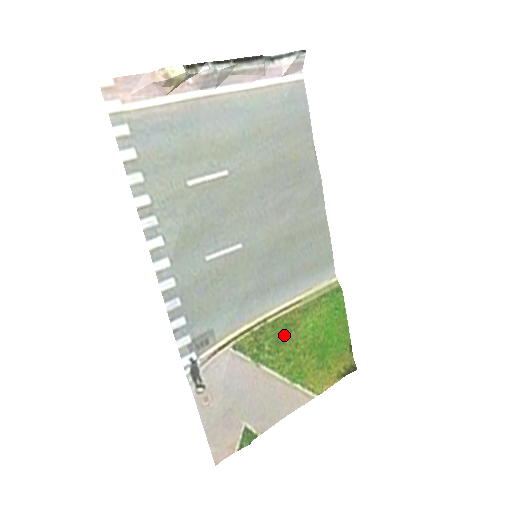
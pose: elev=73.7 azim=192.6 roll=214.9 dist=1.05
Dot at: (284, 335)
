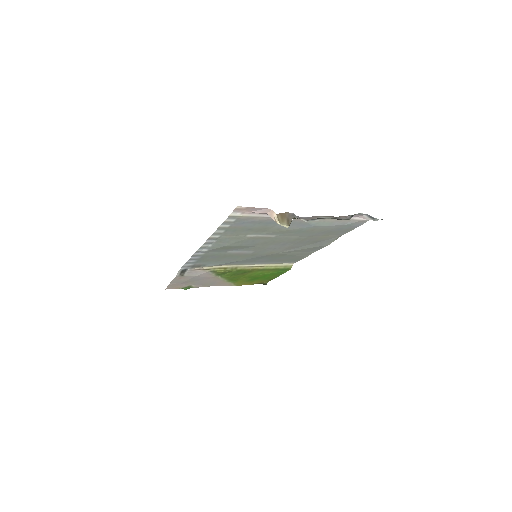
Dot at: (241, 273)
